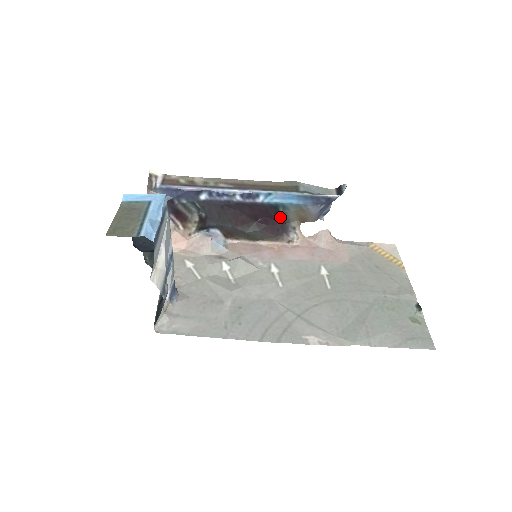
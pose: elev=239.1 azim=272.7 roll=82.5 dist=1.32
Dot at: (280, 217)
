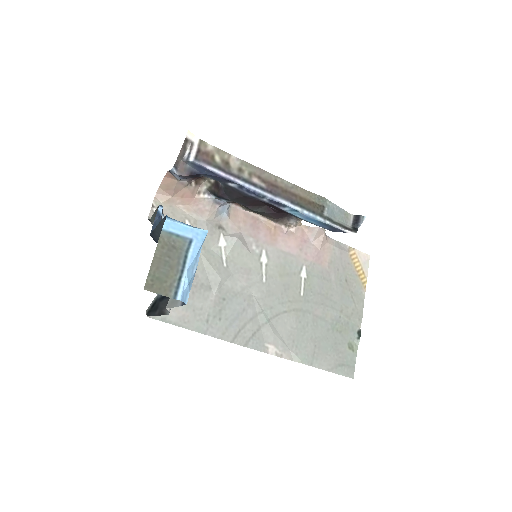
Dot at: occluded
